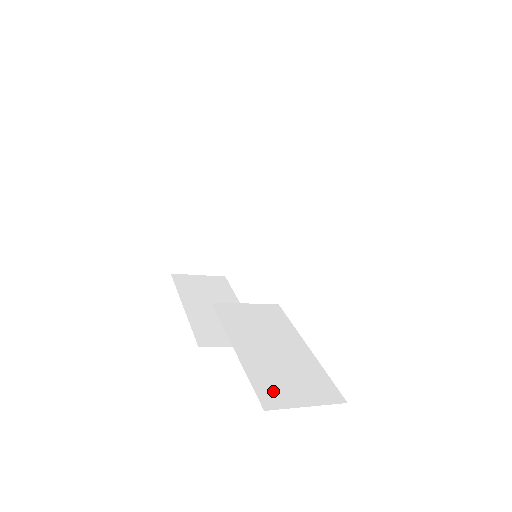
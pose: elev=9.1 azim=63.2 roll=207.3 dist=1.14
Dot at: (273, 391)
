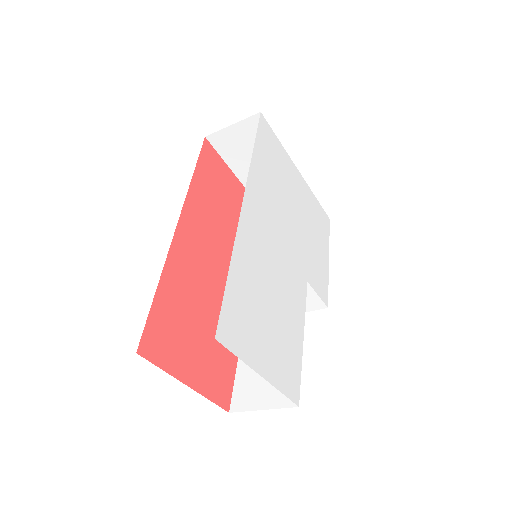
Dot at: (245, 393)
